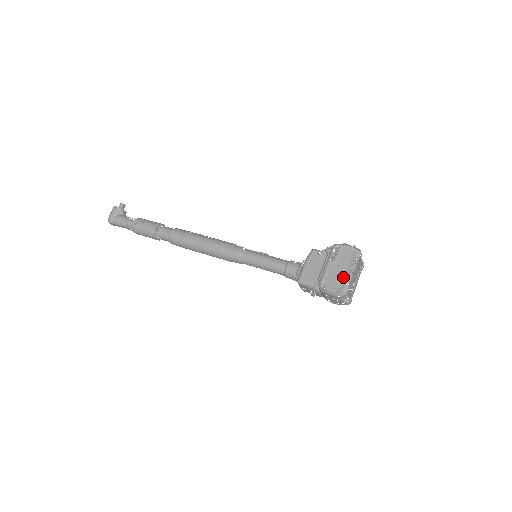
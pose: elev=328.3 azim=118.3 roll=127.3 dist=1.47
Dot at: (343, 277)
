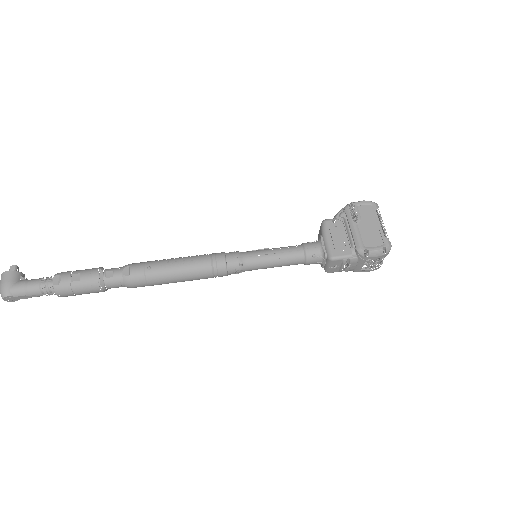
Dot at: (378, 233)
